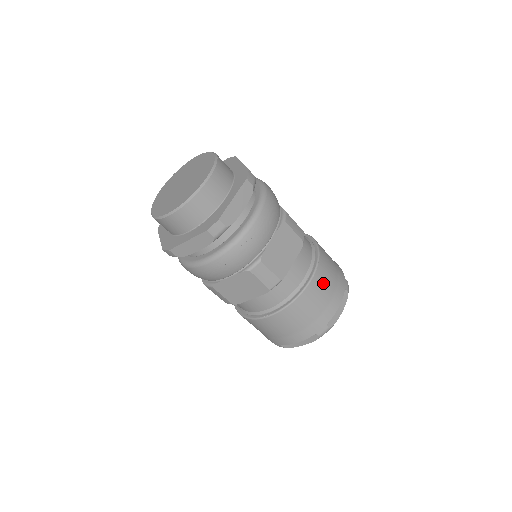
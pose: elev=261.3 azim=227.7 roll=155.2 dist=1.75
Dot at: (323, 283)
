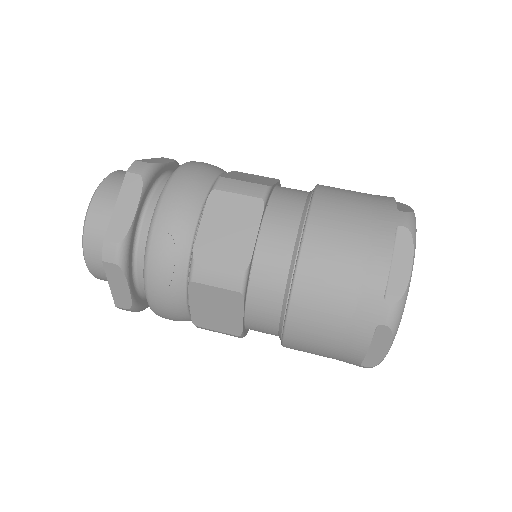
Dot at: (332, 239)
